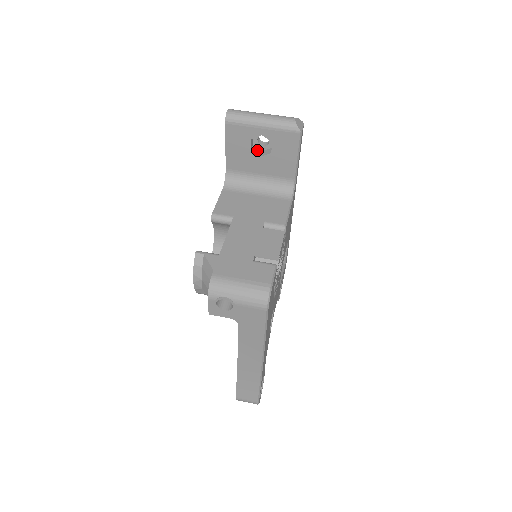
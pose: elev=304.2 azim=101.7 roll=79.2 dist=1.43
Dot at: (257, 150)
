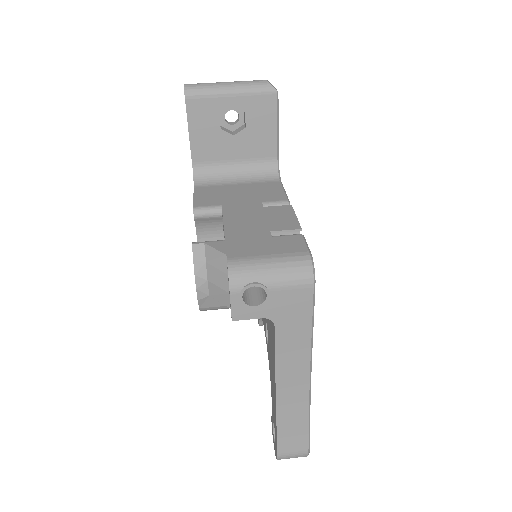
Dot at: (227, 130)
